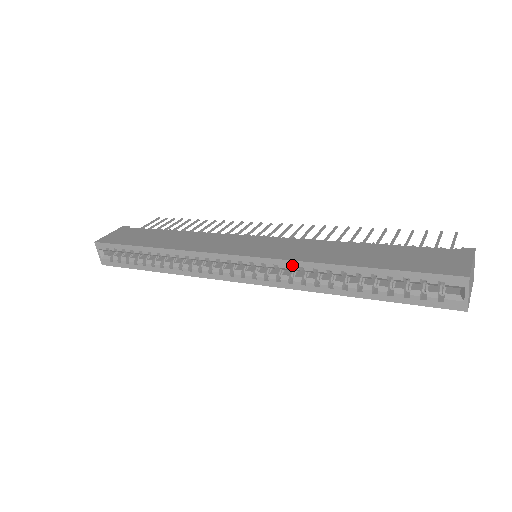
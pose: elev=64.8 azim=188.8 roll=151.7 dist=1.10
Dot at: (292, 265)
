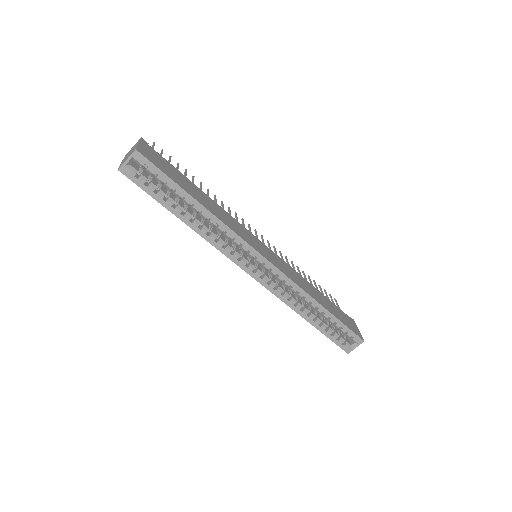
Dot at: (294, 287)
